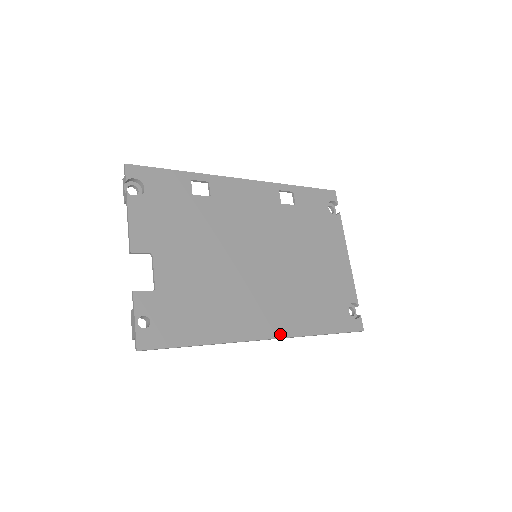
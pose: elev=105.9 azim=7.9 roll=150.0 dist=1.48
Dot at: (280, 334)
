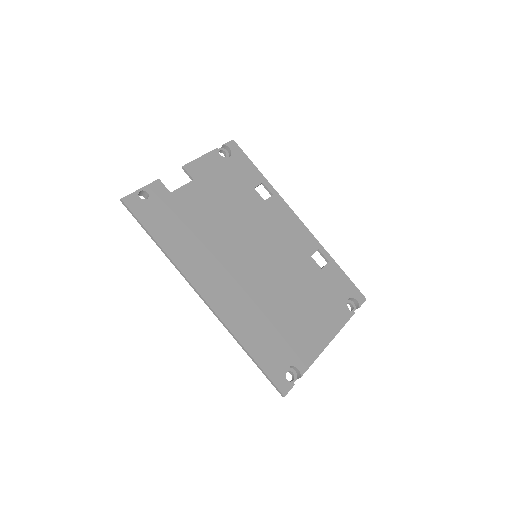
Dot at: (215, 307)
